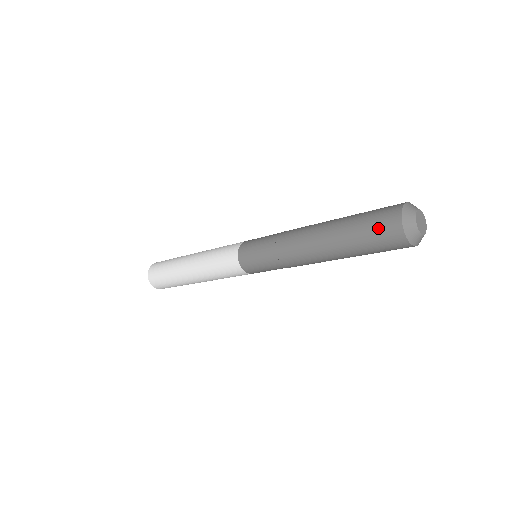
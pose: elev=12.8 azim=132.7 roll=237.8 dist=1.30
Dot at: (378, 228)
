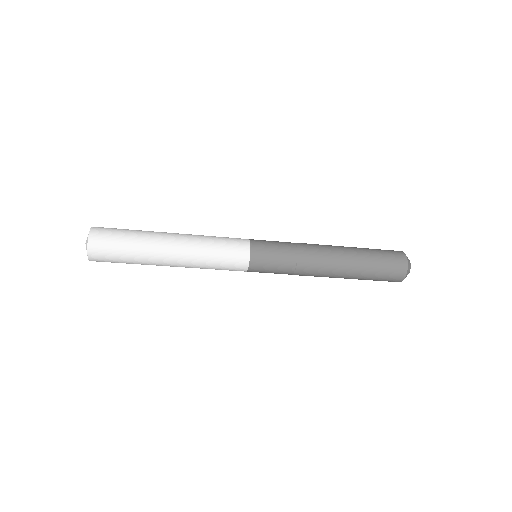
Dot at: (391, 259)
